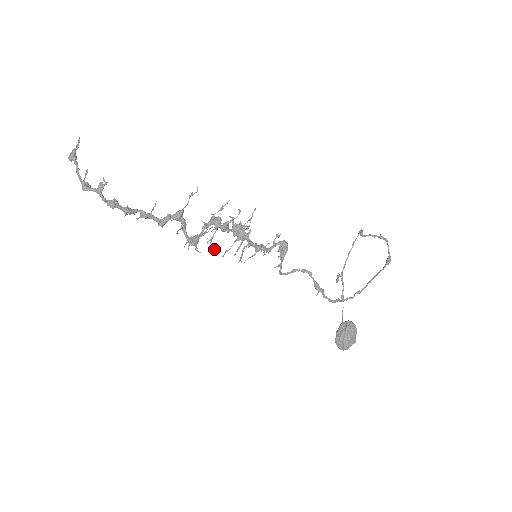
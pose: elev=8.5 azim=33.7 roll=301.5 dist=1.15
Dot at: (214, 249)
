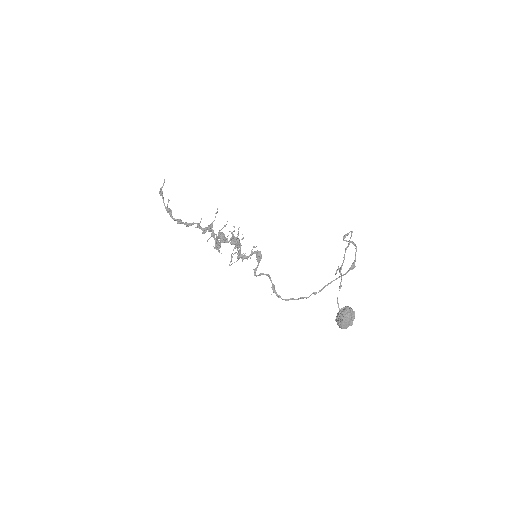
Dot at: occluded
